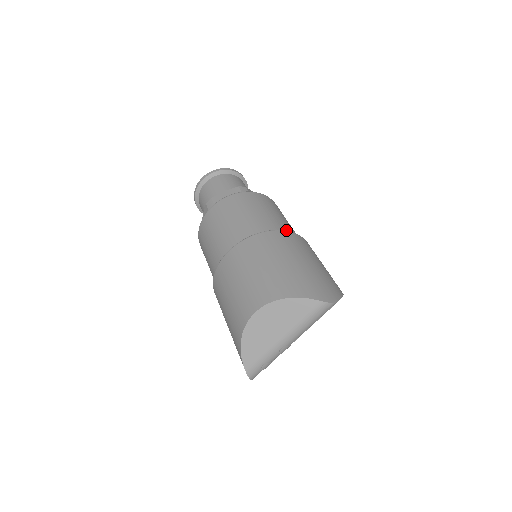
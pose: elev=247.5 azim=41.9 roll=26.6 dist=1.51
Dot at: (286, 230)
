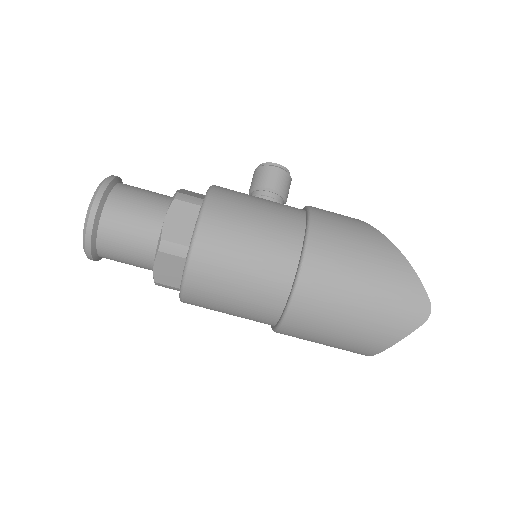
Dot at: (289, 262)
